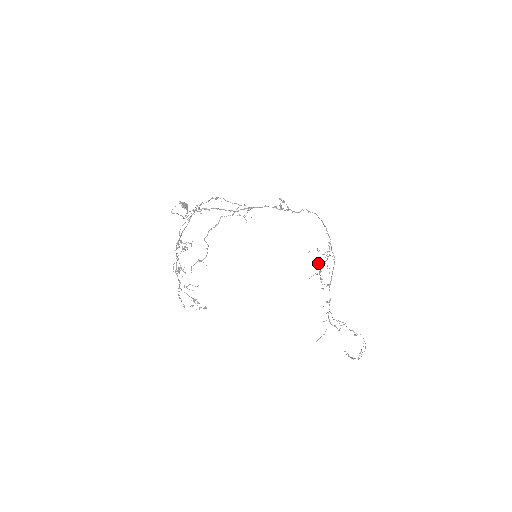
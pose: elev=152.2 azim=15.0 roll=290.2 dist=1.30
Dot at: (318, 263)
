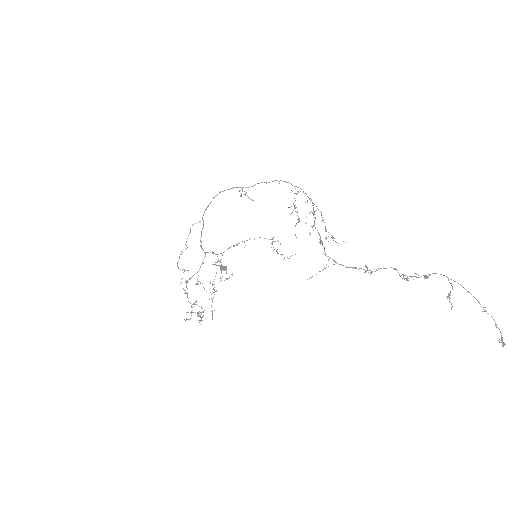
Dot at: (291, 213)
